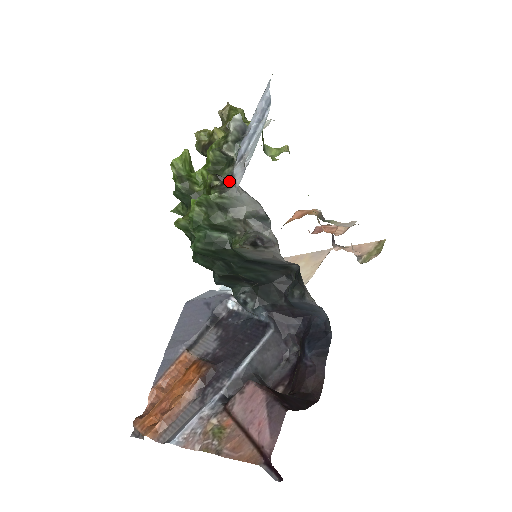
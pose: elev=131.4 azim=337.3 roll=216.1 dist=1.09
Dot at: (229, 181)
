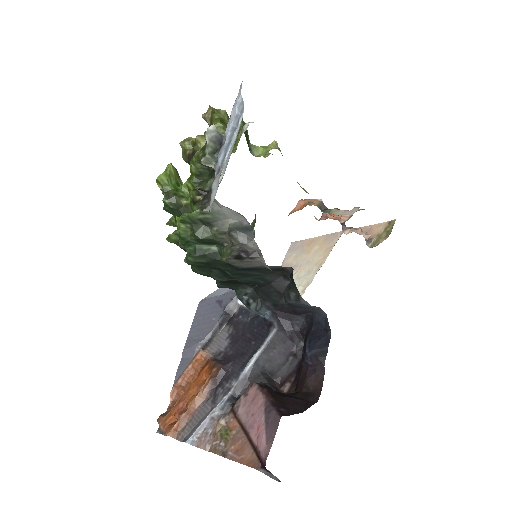
Dot at: (210, 195)
